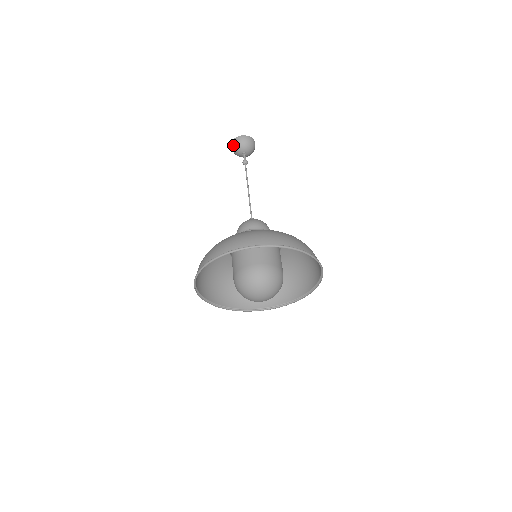
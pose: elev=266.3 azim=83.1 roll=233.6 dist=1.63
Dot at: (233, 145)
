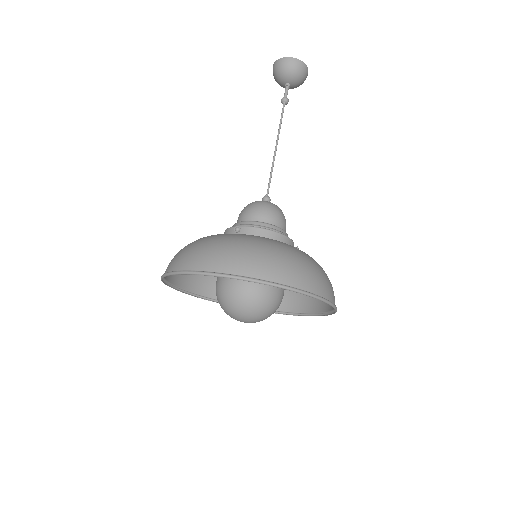
Dot at: (284, 64)
